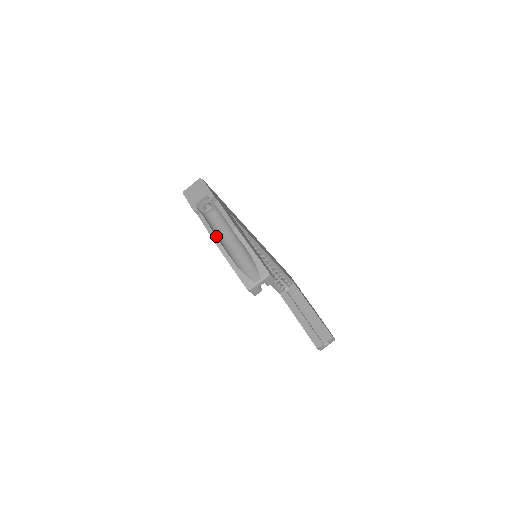
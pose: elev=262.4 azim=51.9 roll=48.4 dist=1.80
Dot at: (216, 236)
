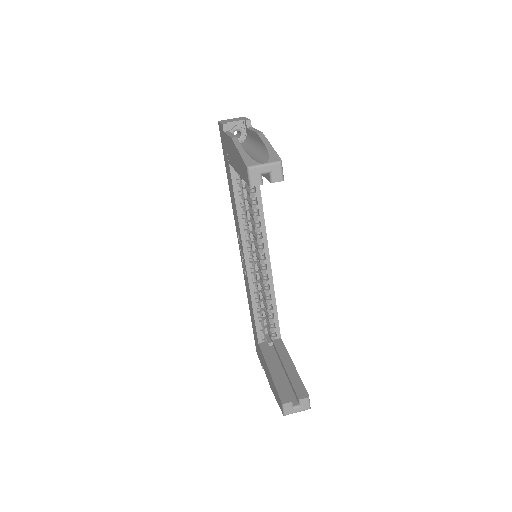
Dot at: occluded
